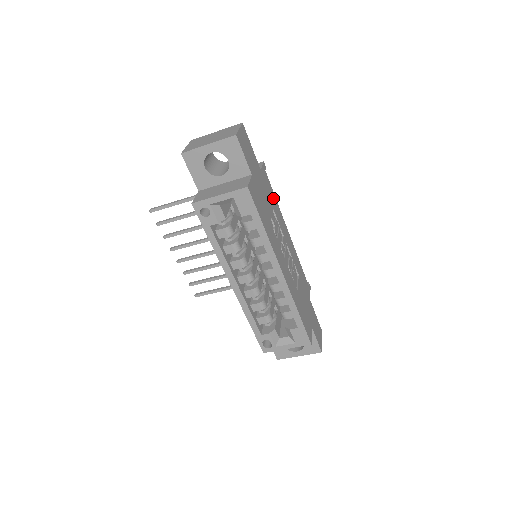
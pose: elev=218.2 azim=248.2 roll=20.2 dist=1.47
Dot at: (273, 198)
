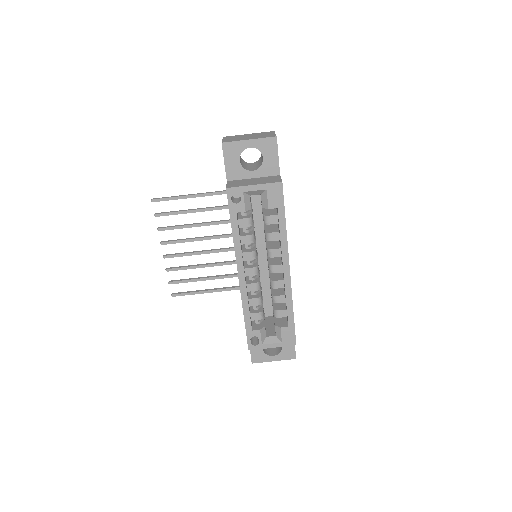
Dot at: occluded
